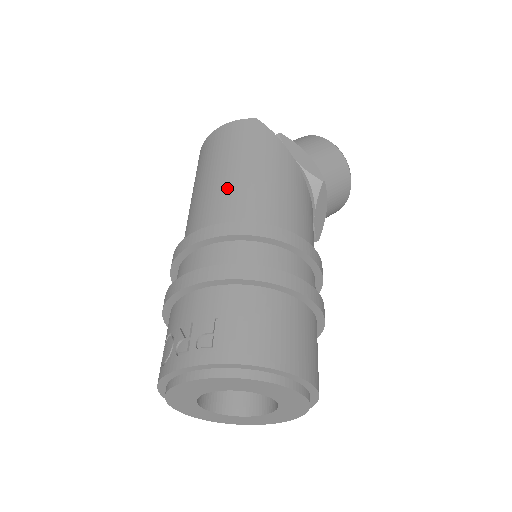
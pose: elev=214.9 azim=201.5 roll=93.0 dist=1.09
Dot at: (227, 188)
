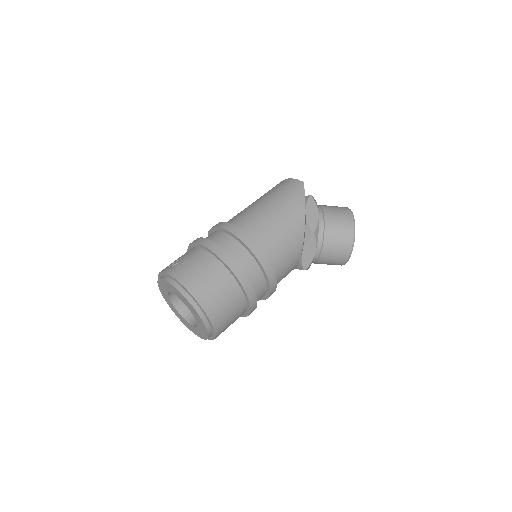
Dot at: (252, 210)
